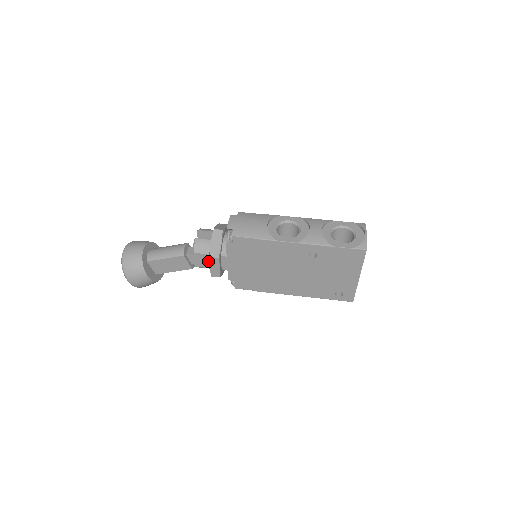
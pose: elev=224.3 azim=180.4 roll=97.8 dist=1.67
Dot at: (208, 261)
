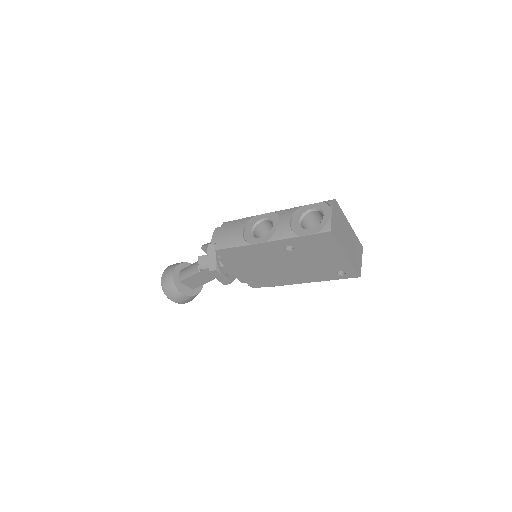
Dot at: occluded
